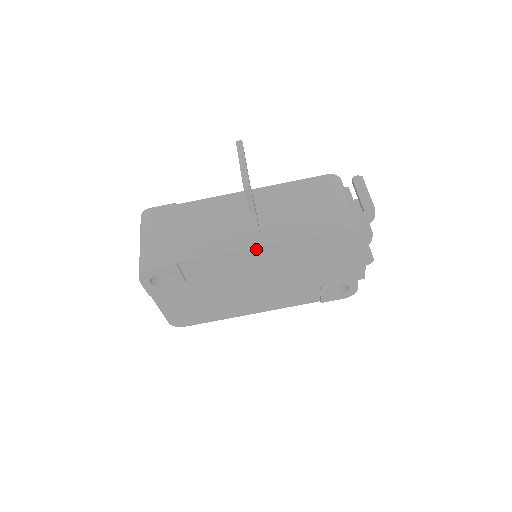
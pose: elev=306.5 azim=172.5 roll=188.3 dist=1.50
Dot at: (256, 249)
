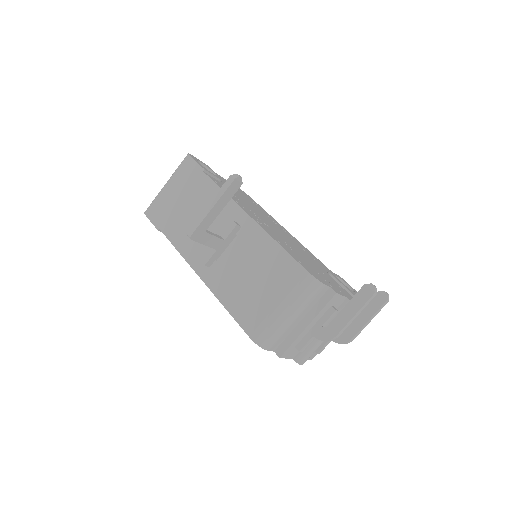
Dot at: (199, 275)
